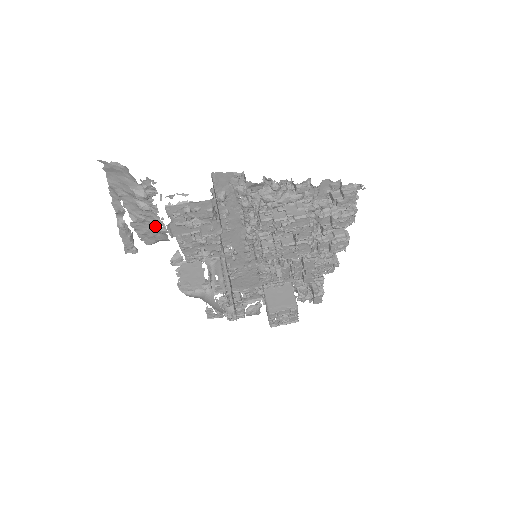
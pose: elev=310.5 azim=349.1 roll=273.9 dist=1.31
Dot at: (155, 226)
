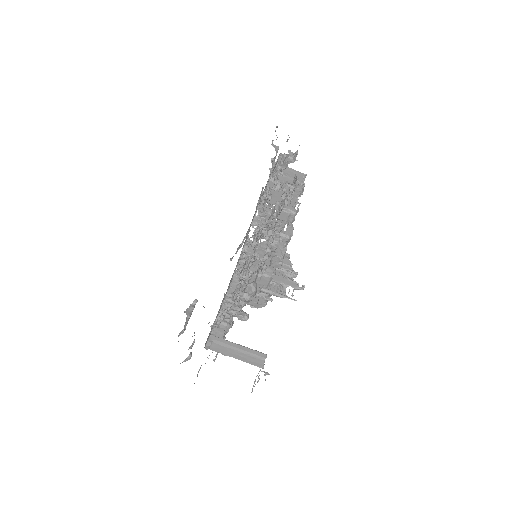
Dot at: occluded
